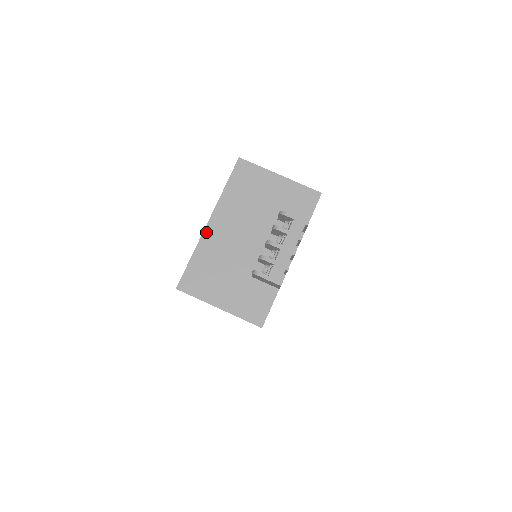
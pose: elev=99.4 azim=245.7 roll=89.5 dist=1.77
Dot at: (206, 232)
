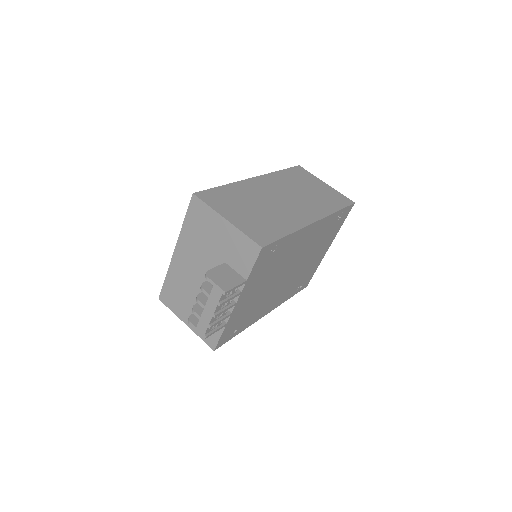
Dot at: (173, 259)
